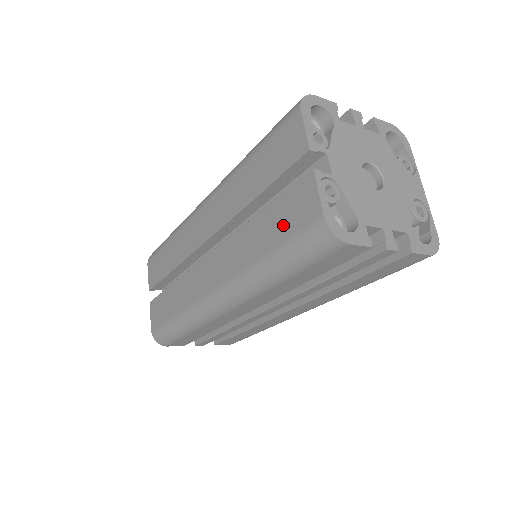
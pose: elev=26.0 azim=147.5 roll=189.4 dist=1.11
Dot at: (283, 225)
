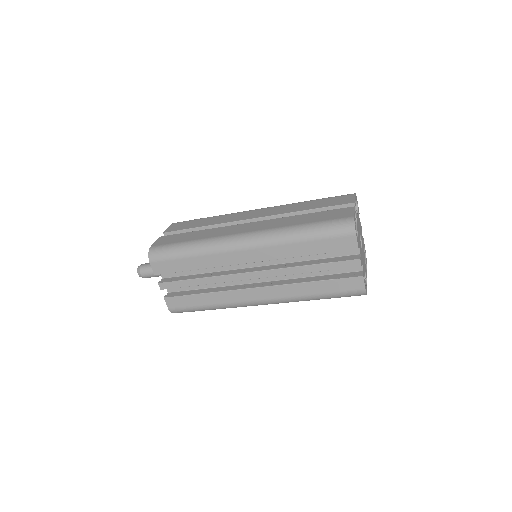
Dot at: (325, 217)
